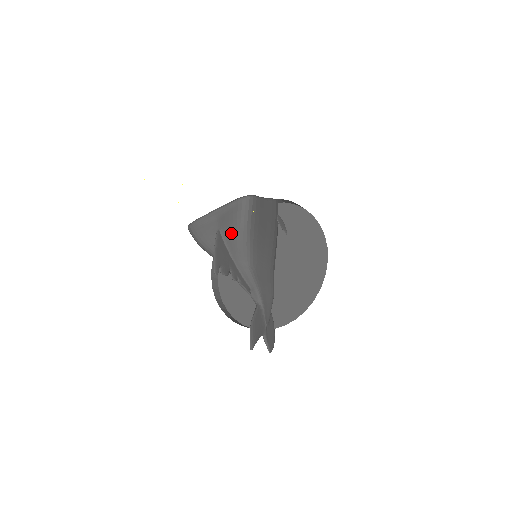
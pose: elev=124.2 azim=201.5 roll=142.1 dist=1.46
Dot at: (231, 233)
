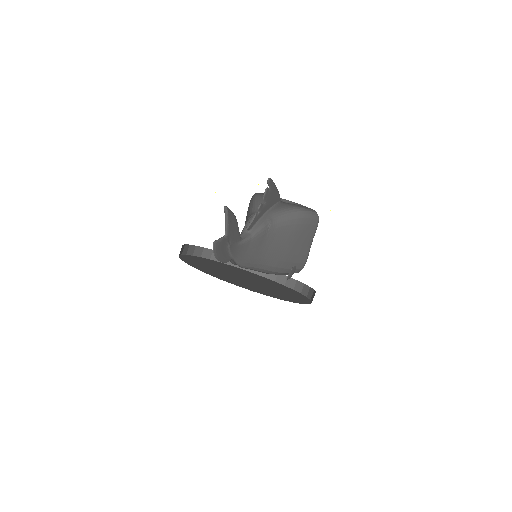
Dot at: (288, 205)
